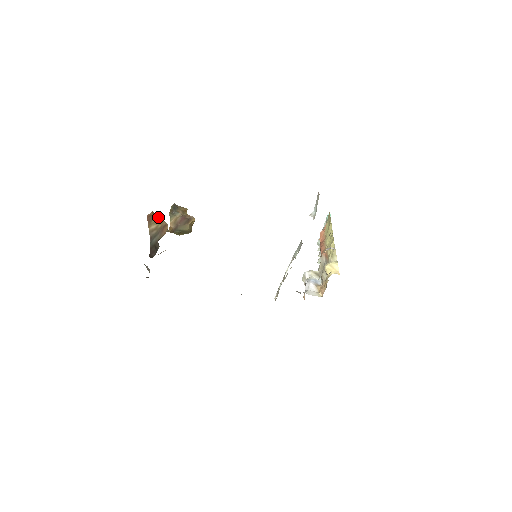
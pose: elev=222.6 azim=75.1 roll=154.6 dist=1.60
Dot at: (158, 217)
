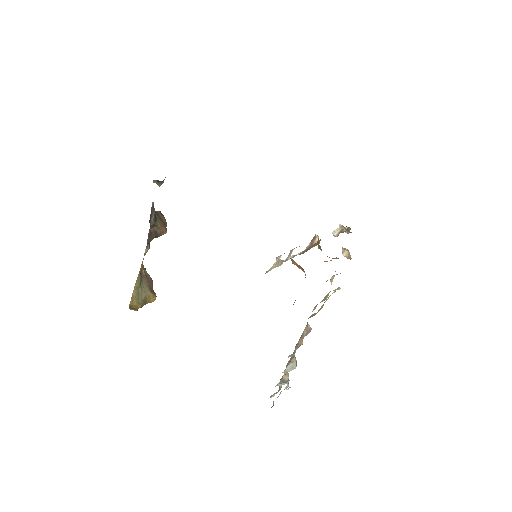
Dot at: (166, 222)
